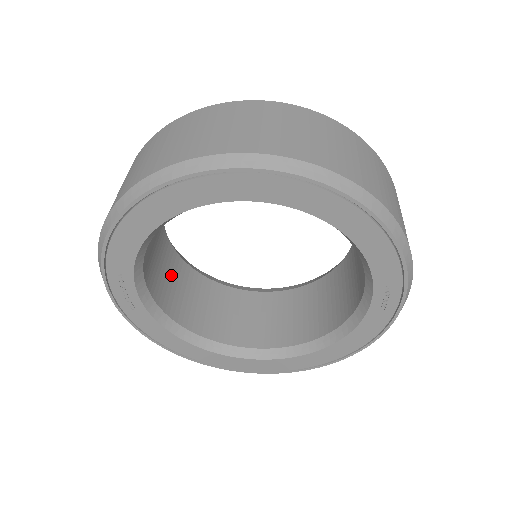
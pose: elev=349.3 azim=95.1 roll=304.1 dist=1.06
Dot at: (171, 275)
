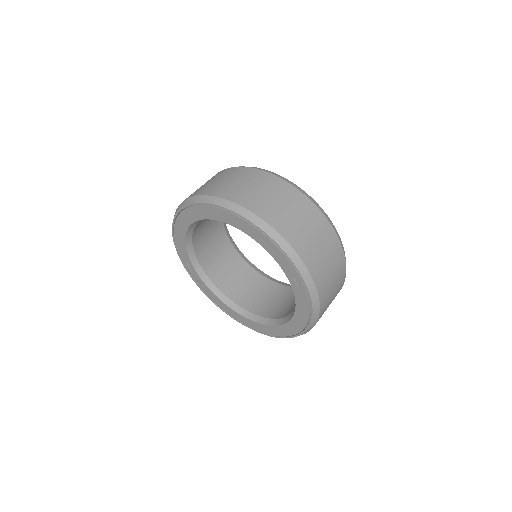
Dot at: (232, 270)
